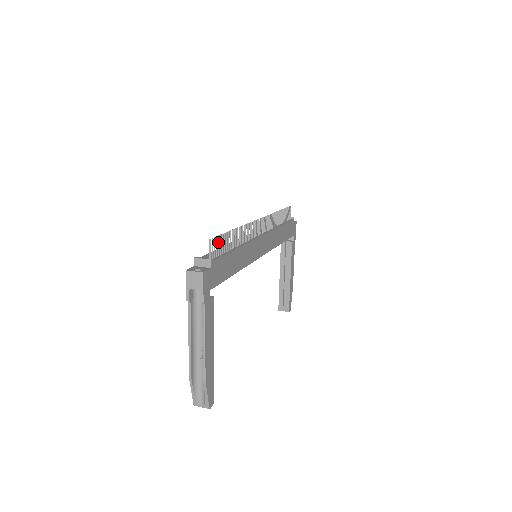
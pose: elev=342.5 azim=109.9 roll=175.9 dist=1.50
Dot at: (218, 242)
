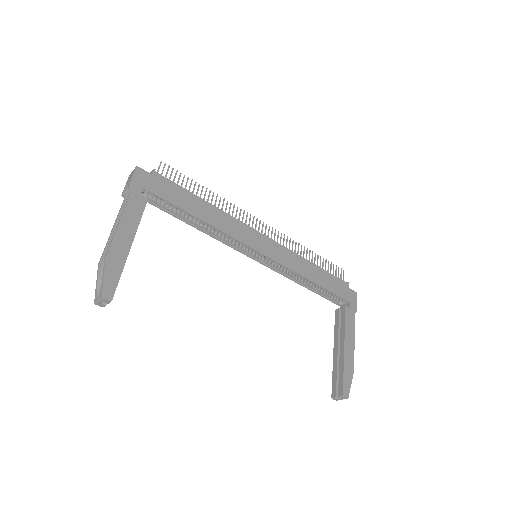
Dot at: (175, 175)
